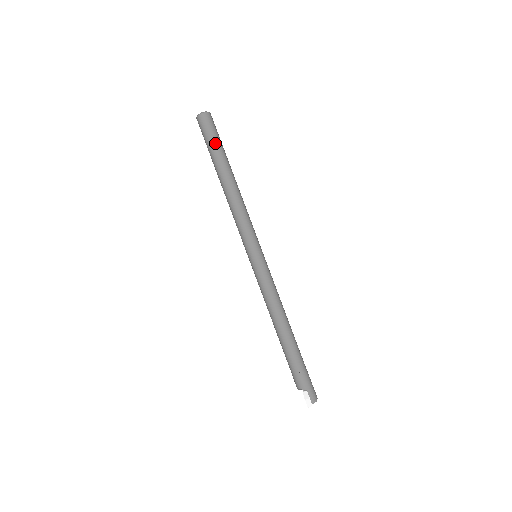
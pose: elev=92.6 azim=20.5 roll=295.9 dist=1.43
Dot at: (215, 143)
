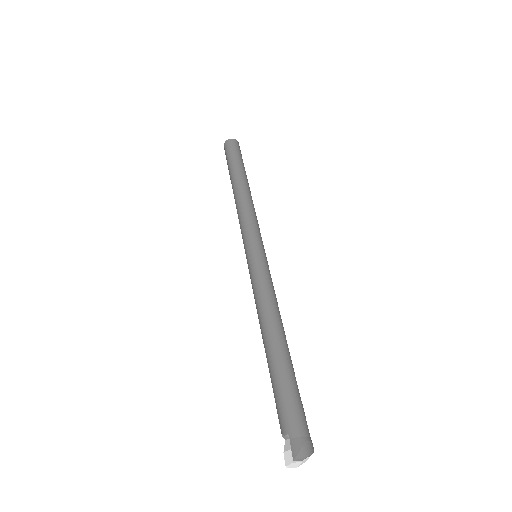
Dot at: (231, 159)
